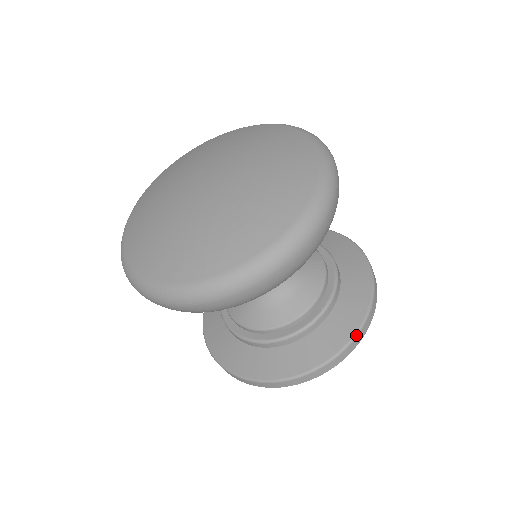
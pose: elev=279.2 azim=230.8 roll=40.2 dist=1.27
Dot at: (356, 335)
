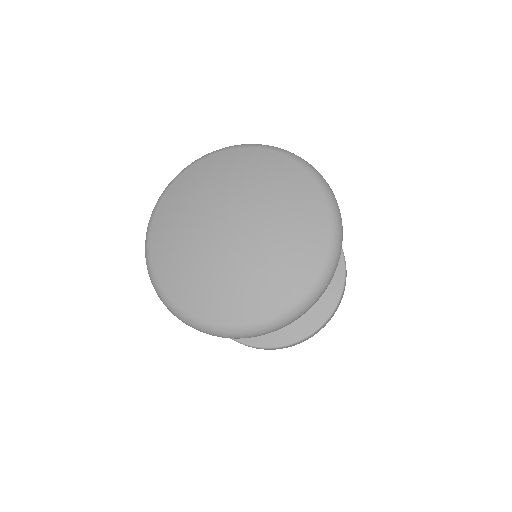
Dot at: (342, 250)
